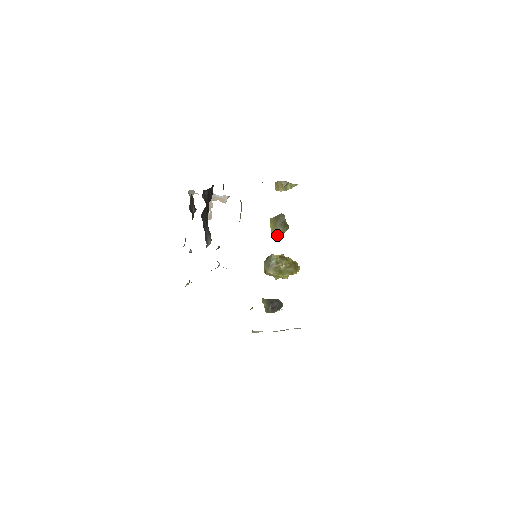
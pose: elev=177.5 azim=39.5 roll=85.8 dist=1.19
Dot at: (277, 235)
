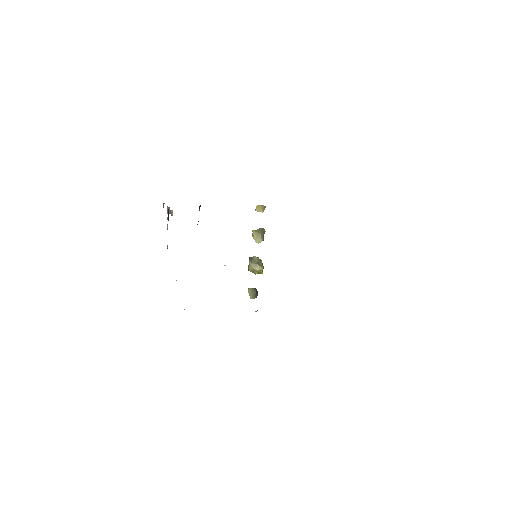
Dot at: occluded
